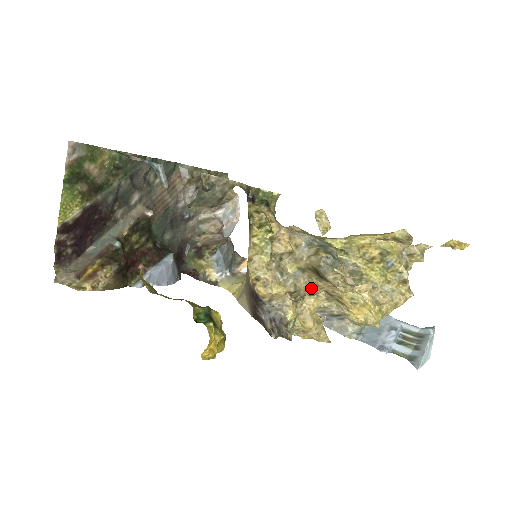
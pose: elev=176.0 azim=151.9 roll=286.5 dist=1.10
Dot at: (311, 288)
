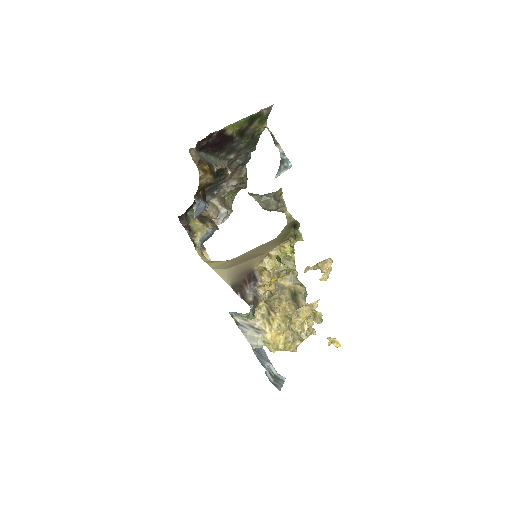
Dot at: (276, 300)
